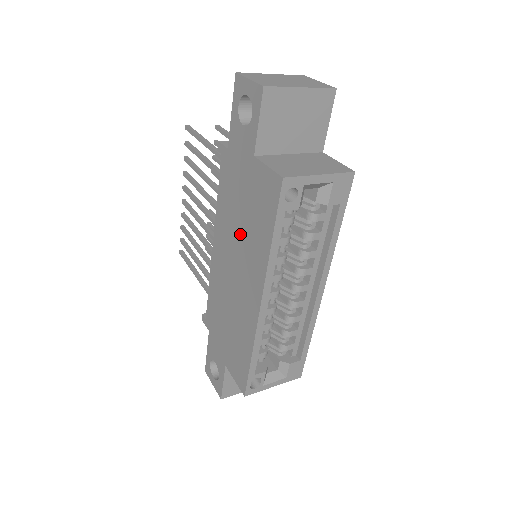
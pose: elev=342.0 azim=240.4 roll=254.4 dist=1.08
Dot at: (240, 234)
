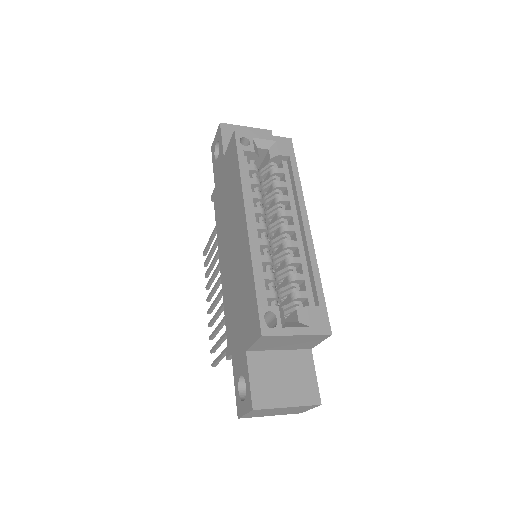
Dot at: (228, 212)
